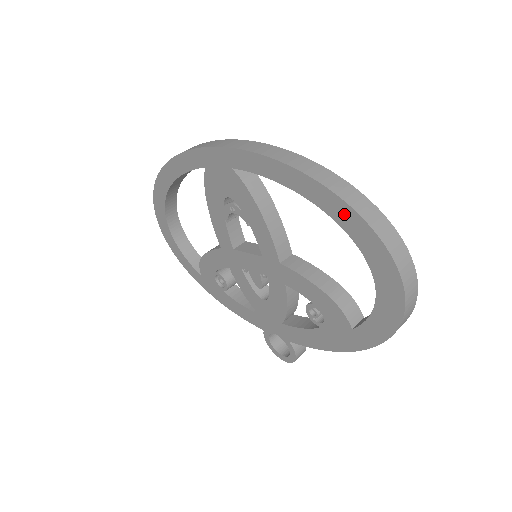
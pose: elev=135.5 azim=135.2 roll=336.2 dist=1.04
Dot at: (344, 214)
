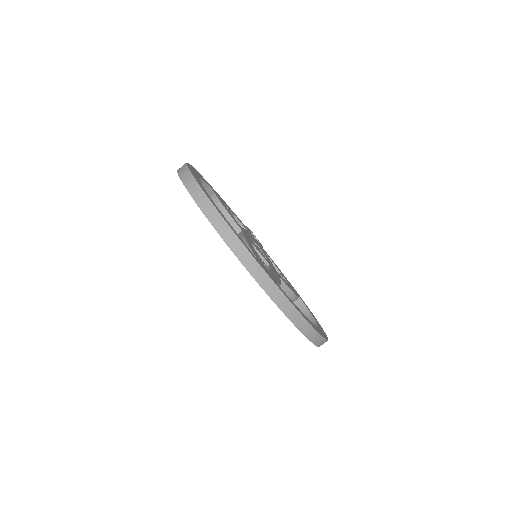
Dot at: occluded
